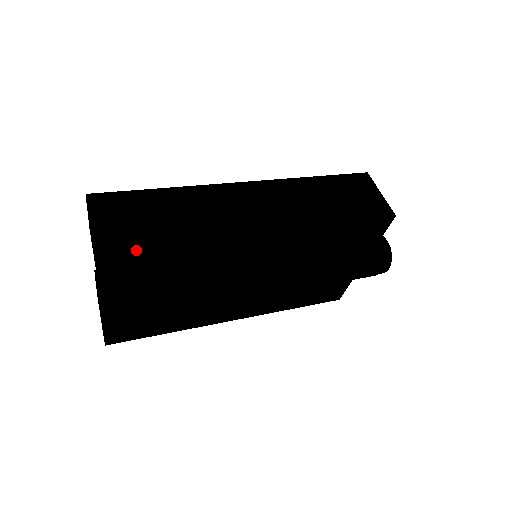
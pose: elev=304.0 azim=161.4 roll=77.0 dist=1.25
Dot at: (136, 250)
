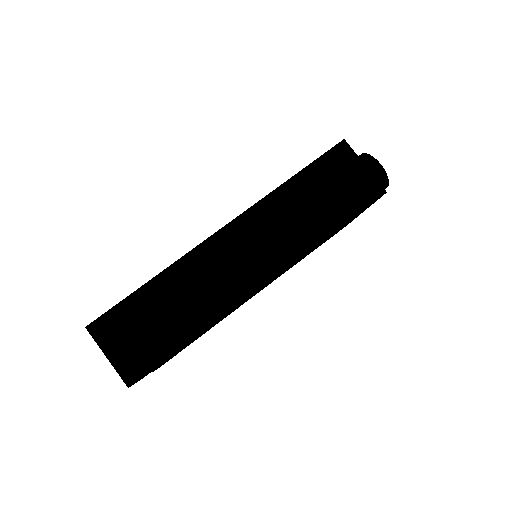
Dot at: (159, 364)
